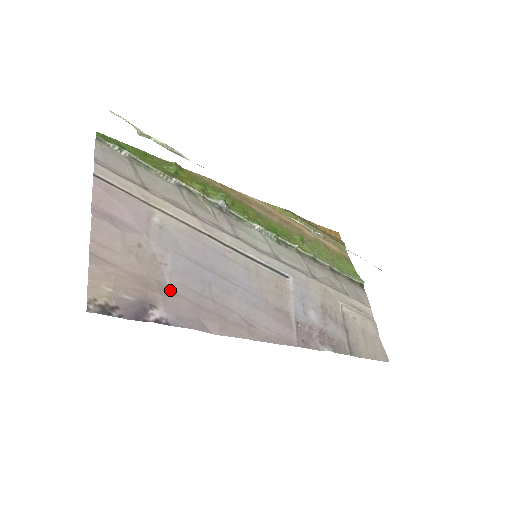
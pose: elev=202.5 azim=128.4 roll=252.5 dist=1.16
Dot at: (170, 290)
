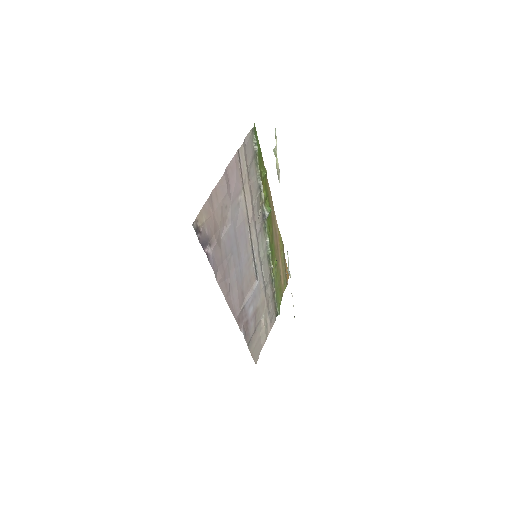
Dot at: (220, 242)
